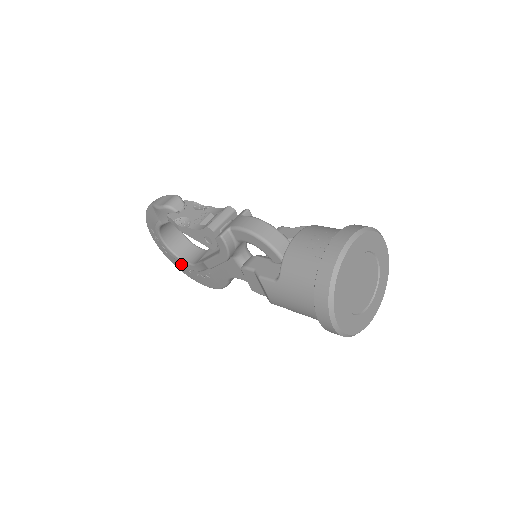
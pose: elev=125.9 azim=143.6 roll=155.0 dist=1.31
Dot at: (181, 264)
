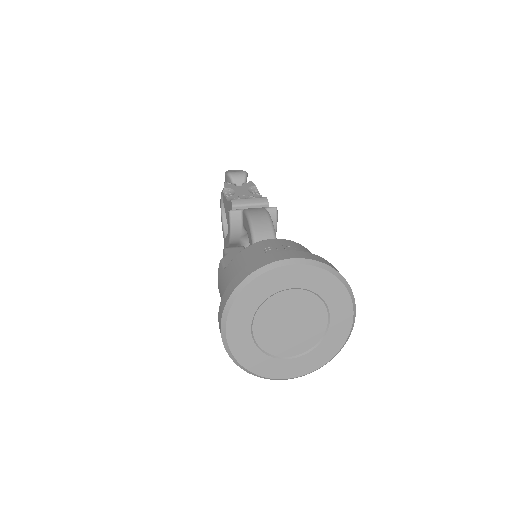
Dot at: occluded
